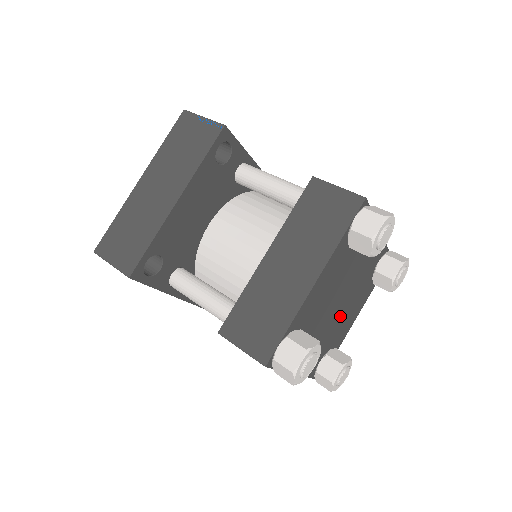
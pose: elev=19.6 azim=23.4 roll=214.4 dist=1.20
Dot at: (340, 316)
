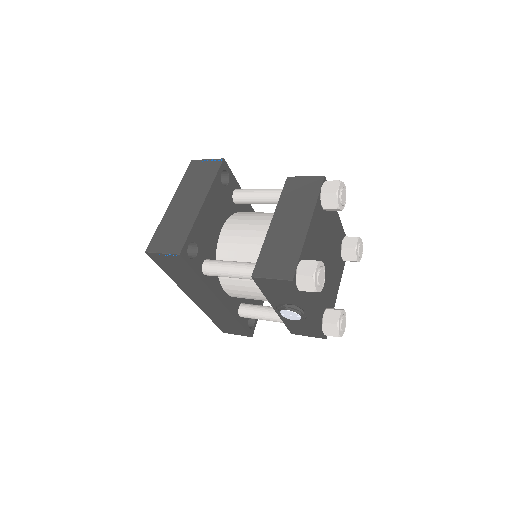
Dot at: (328, 276)
